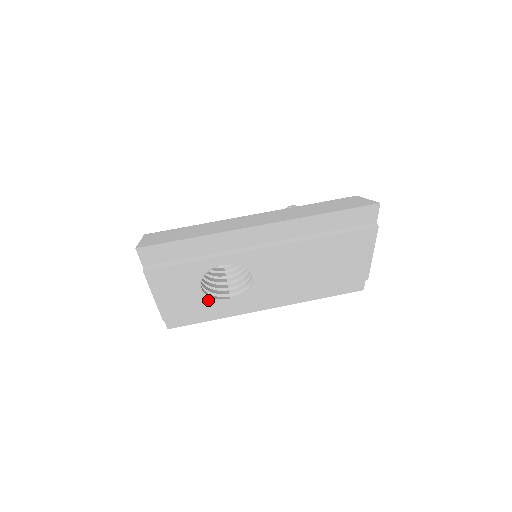
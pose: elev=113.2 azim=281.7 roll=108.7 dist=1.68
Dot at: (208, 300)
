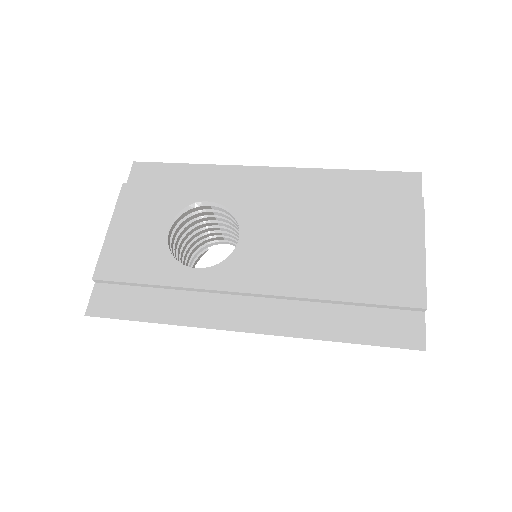
Dot at: (167, 260)
